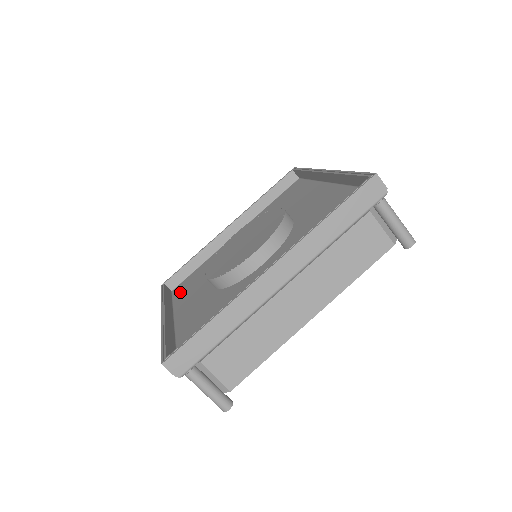
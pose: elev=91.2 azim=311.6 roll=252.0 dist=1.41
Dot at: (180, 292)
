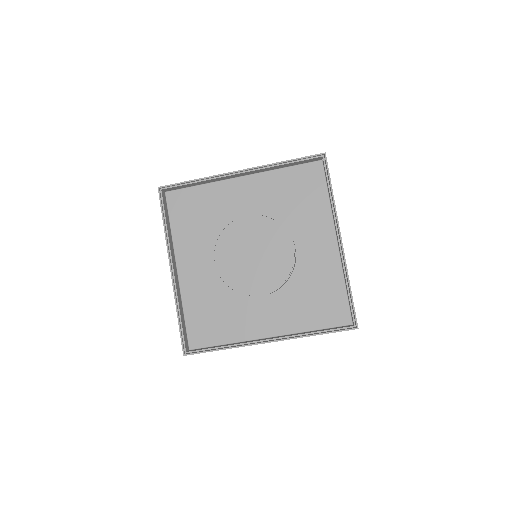
Dot at: (178, 215)
